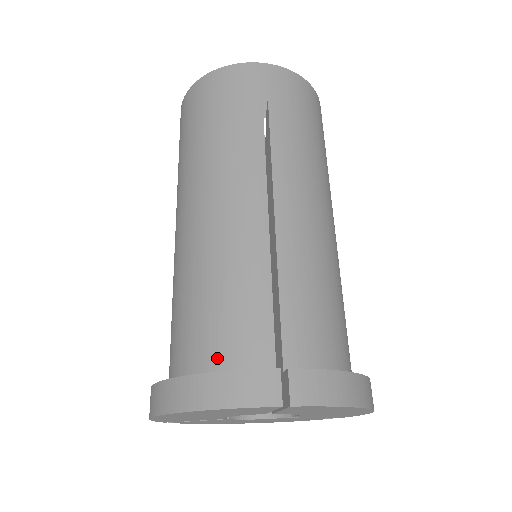
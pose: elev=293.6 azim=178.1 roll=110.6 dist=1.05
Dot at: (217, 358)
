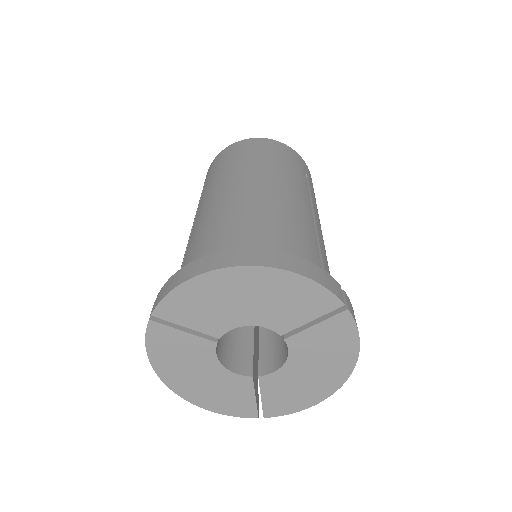
Dot at: occluded
